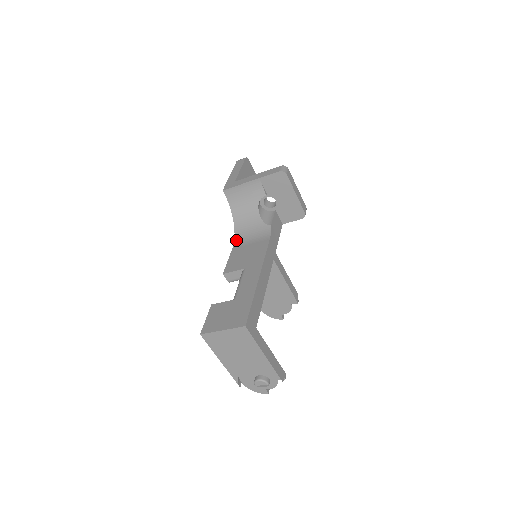
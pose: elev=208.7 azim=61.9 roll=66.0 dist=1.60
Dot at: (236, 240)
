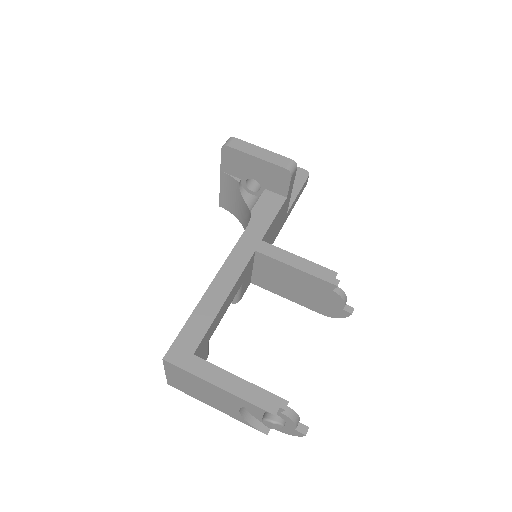
Dot at: occluded
